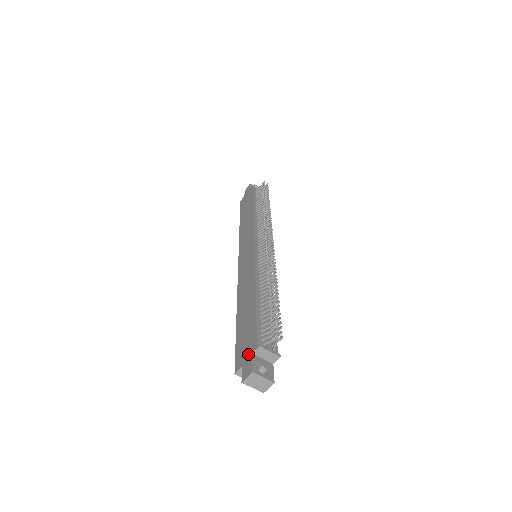
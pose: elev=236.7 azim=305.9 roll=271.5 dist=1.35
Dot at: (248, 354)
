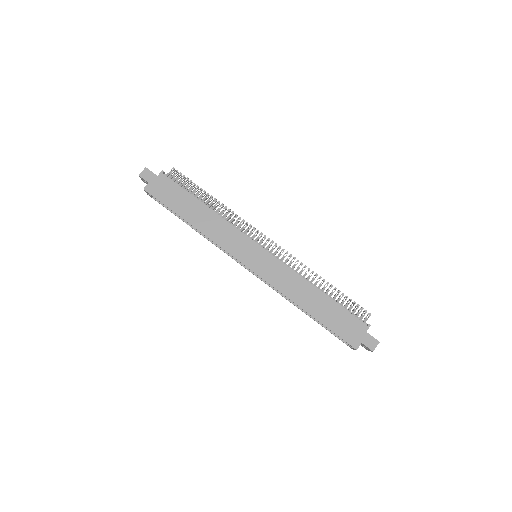
Dot at: (362, 334)
